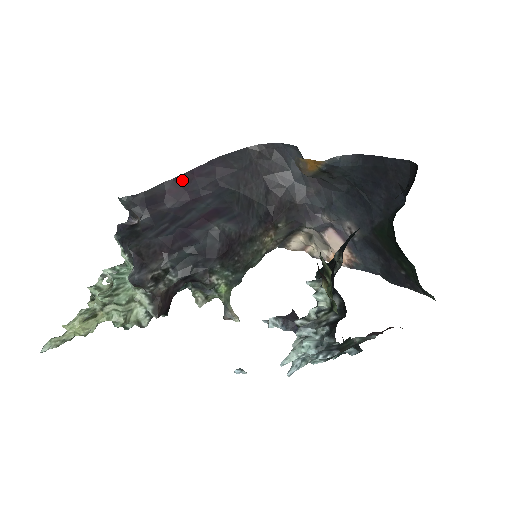
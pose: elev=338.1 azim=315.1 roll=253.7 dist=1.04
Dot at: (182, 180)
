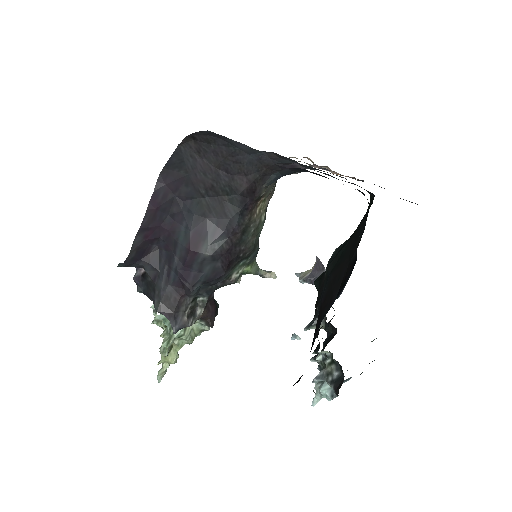
Dot at: (148, 221)
